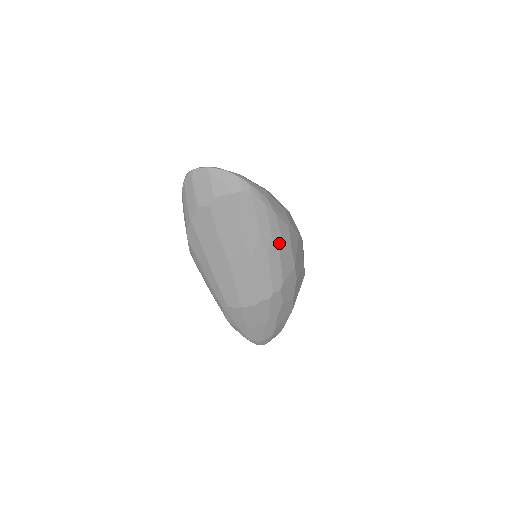
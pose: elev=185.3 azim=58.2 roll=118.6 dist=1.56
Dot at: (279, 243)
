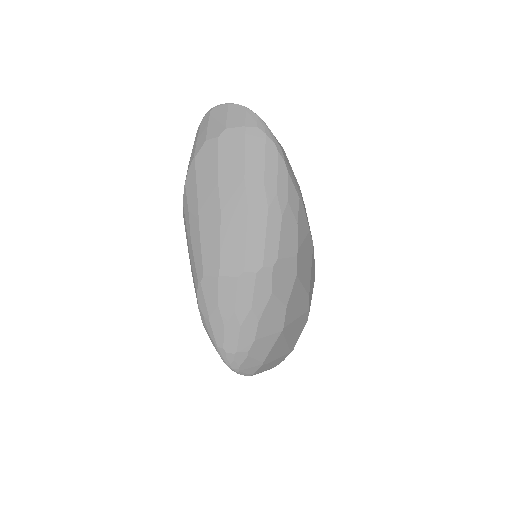
Dot at: (284, 205)
